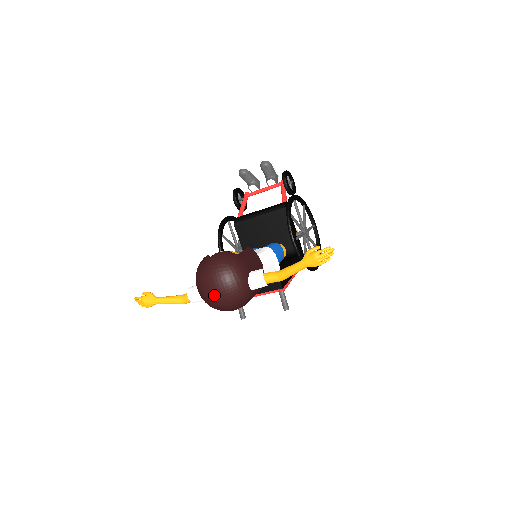
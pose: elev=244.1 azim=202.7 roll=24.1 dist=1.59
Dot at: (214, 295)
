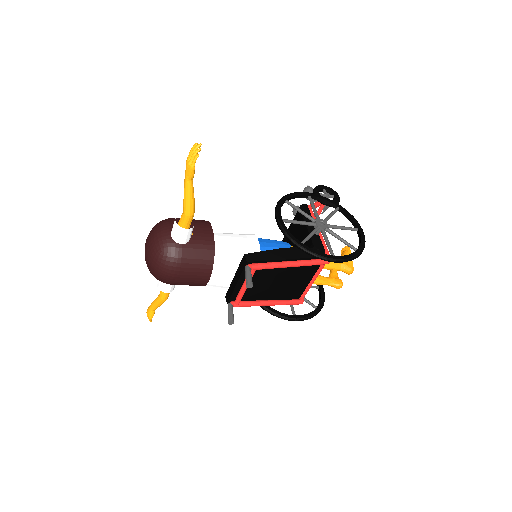
Dot at: (146, 255)
